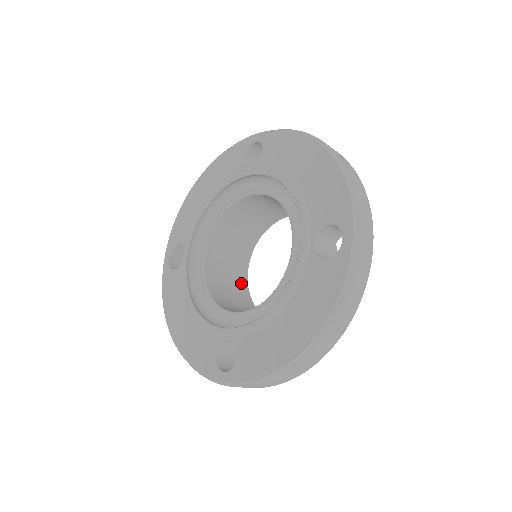
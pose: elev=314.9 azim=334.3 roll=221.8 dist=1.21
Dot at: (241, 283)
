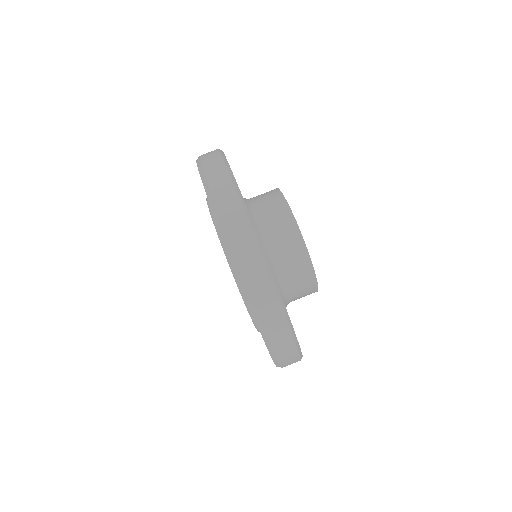
Dot at: occluded
